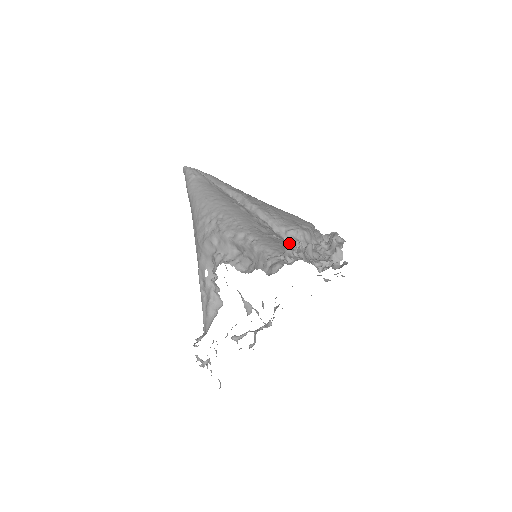
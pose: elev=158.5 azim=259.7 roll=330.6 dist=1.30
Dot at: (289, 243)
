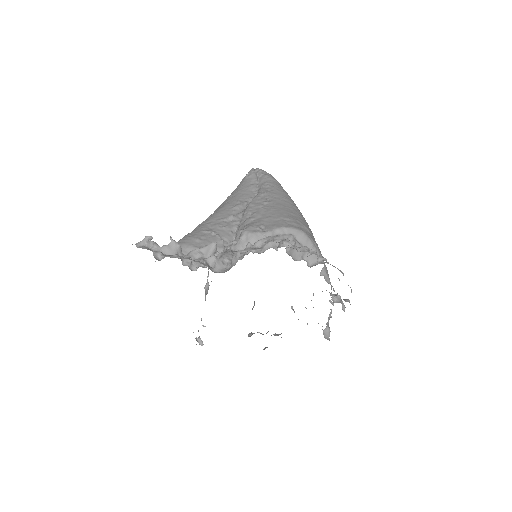
Dot at: (230, 242)
